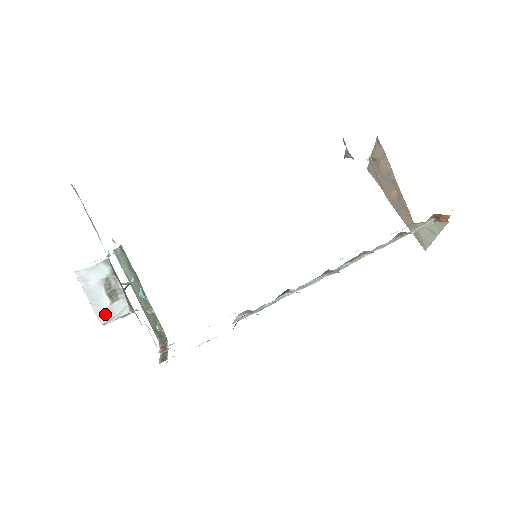
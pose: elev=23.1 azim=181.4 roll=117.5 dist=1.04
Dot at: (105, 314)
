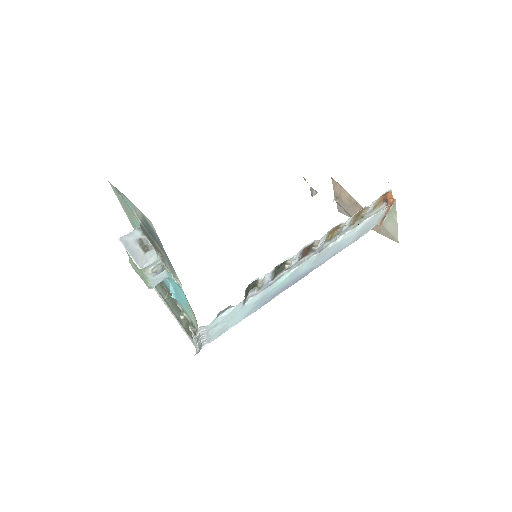
Dot at: (141, 260)
